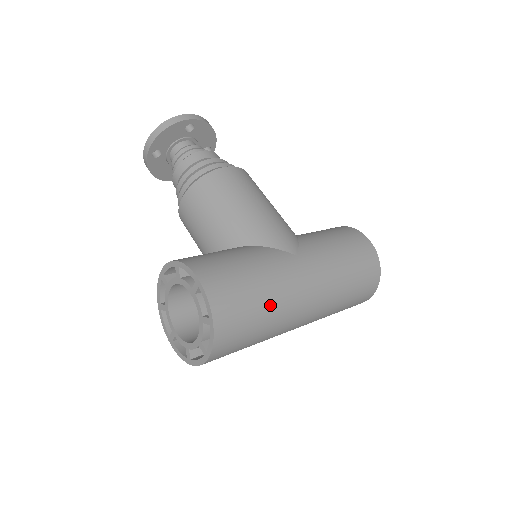
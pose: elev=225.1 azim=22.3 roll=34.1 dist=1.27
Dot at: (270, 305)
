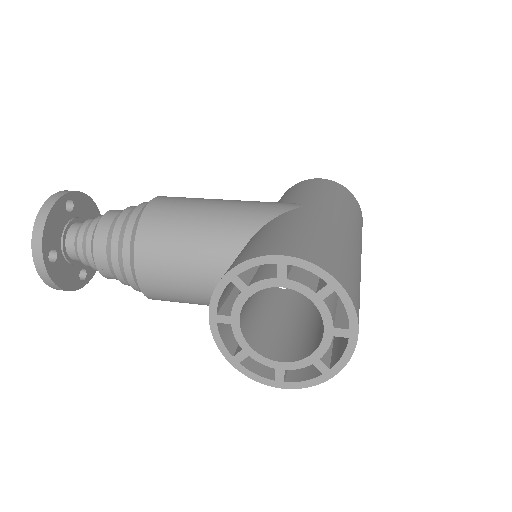
Dot at: (344, 247)
